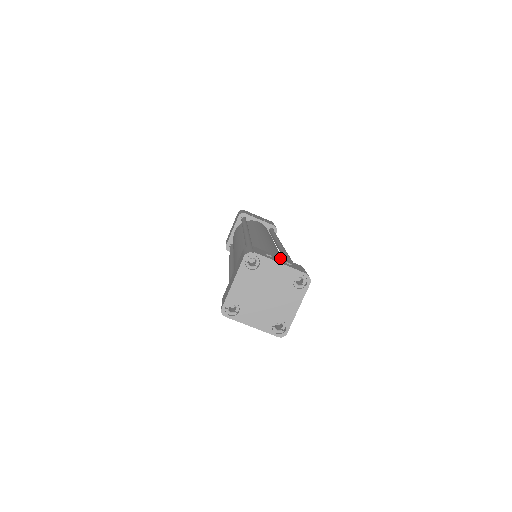
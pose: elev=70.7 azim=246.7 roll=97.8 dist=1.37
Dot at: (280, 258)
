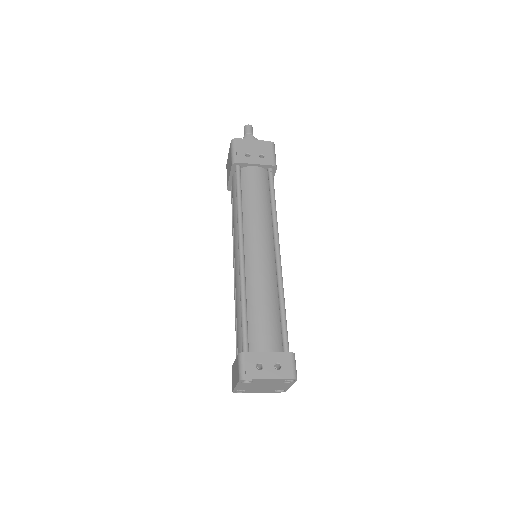
Dot at: (270, 358)
